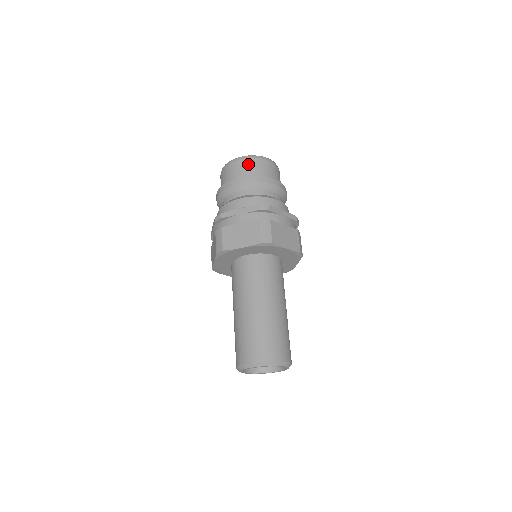
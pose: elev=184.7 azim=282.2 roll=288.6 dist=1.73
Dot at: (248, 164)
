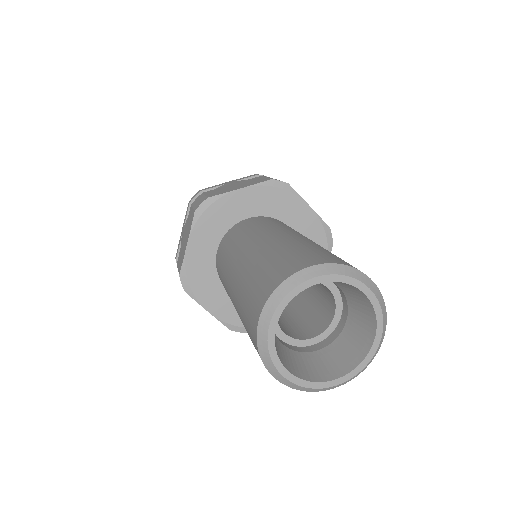
Dot at: occluded
